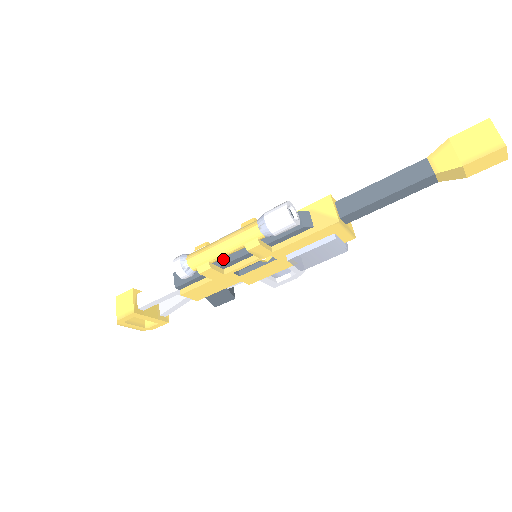
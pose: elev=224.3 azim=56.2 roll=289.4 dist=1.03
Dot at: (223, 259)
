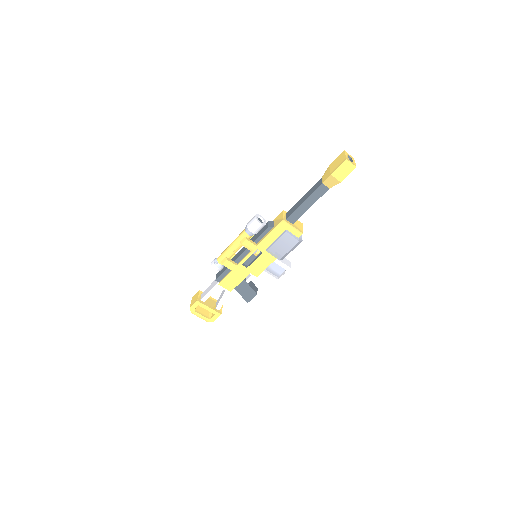
Dot at: (236, 257)
